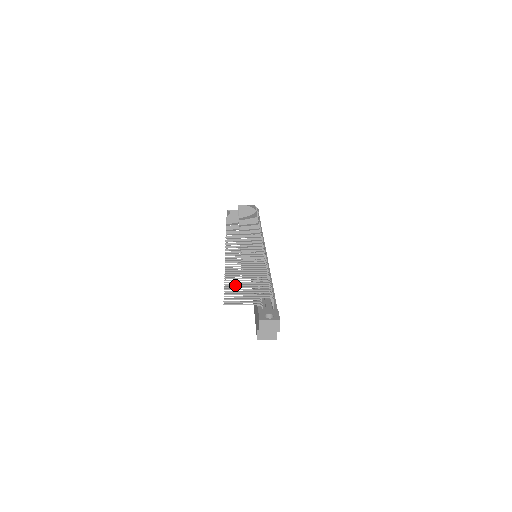
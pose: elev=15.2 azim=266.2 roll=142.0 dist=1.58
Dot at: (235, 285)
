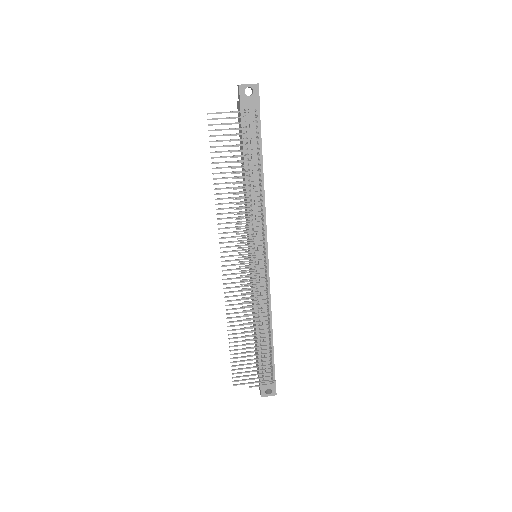
Dot at: occluded
